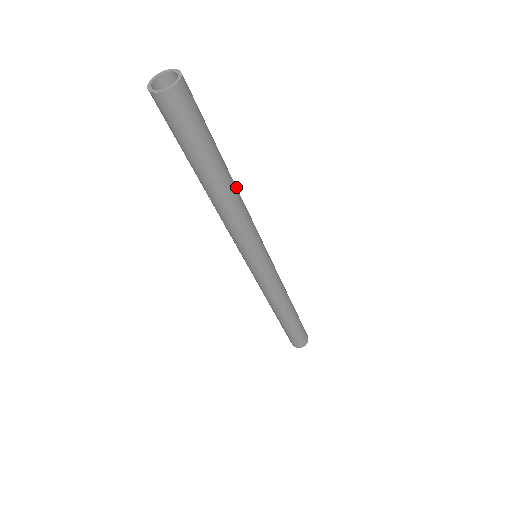
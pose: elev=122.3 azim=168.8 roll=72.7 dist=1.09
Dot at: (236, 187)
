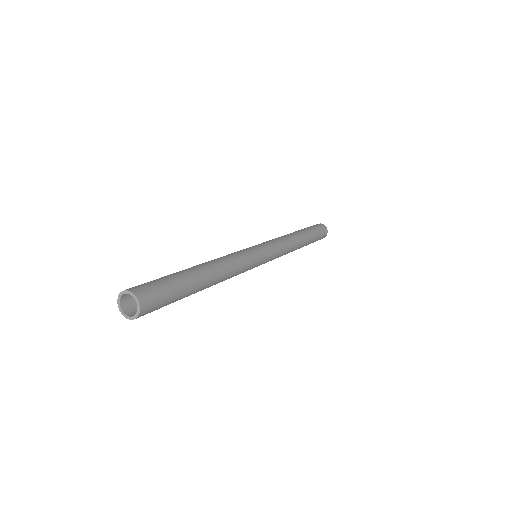
Dot at: (217, 270)
